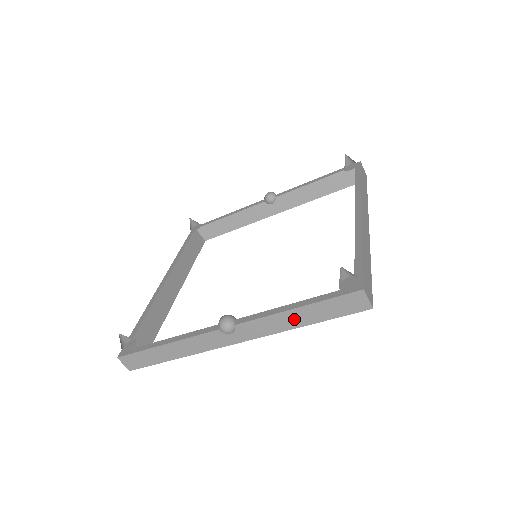
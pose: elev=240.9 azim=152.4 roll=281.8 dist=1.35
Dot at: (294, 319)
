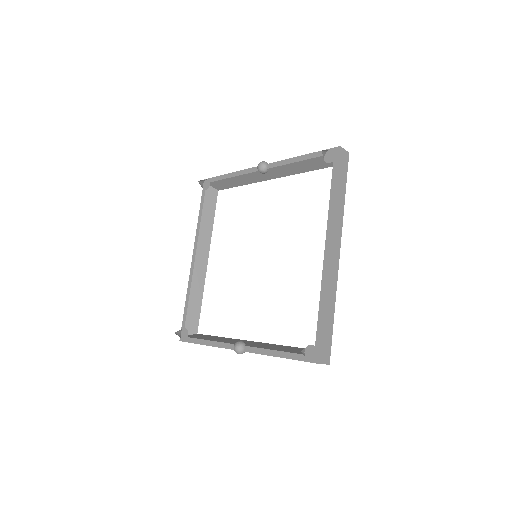
Dot at: occluded
